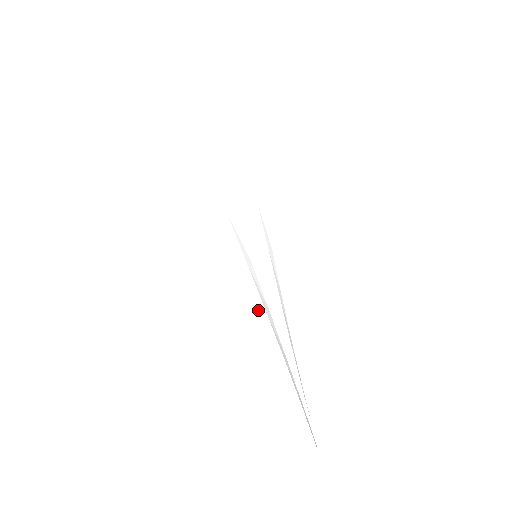
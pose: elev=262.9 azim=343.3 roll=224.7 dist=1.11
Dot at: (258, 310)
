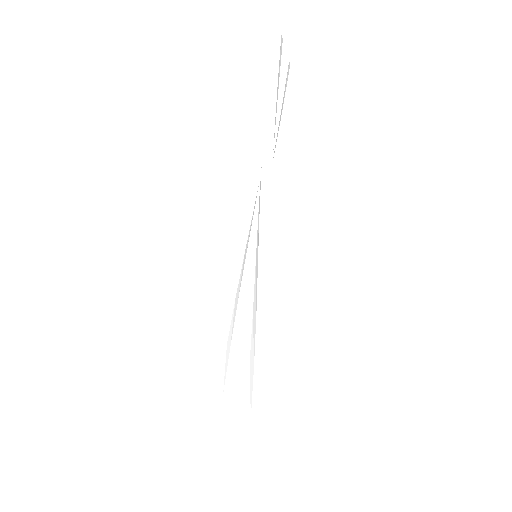
Dot at: (260, 310)
